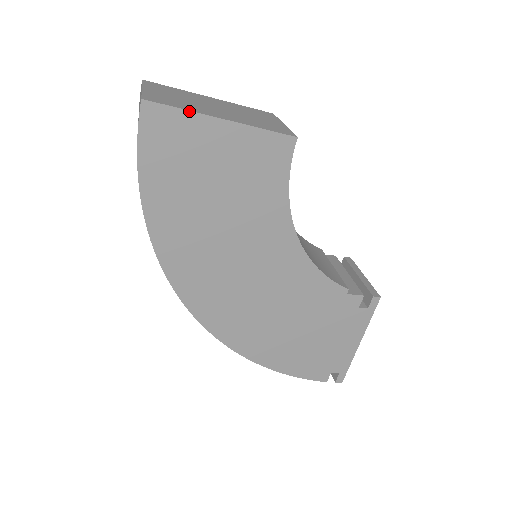
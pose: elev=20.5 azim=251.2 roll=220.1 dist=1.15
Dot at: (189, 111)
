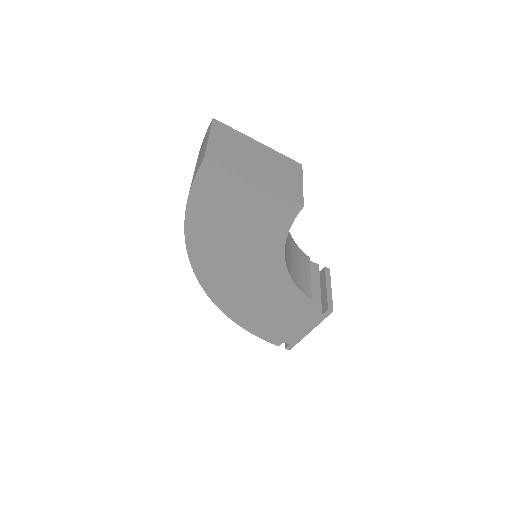
Dot at: (234, 173)
